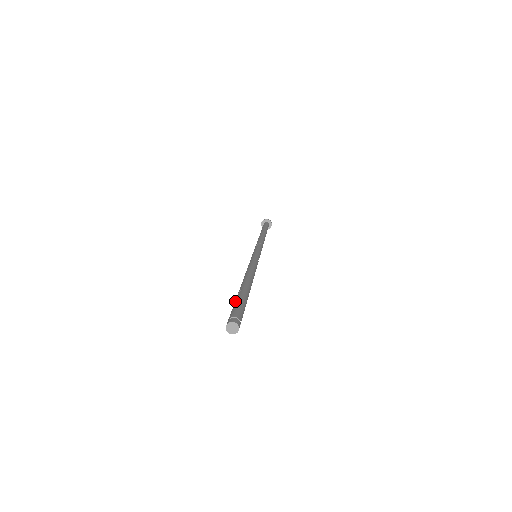
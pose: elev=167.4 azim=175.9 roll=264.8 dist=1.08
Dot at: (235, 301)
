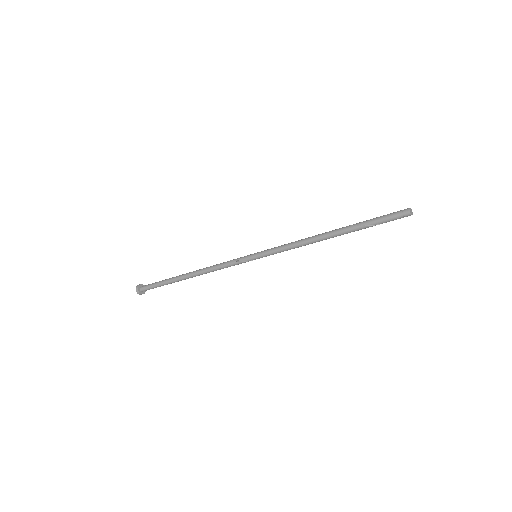
Dot at: (370, 220)
